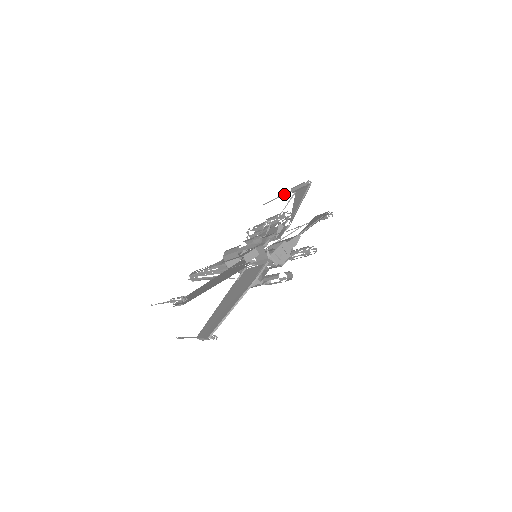
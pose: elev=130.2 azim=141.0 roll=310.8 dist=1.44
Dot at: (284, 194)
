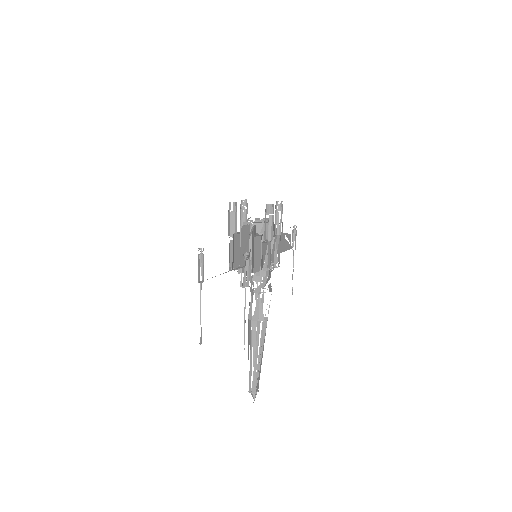
Dot at: occluded
